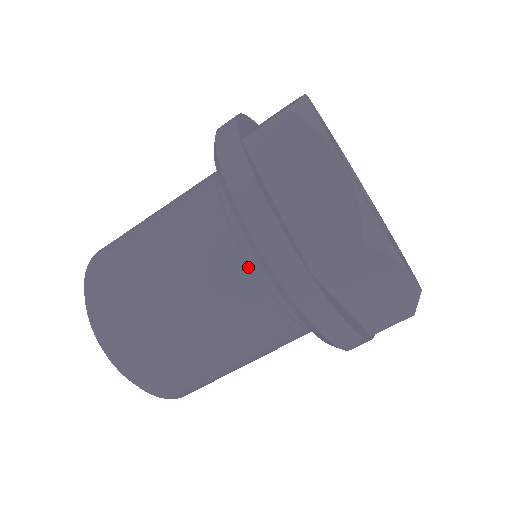
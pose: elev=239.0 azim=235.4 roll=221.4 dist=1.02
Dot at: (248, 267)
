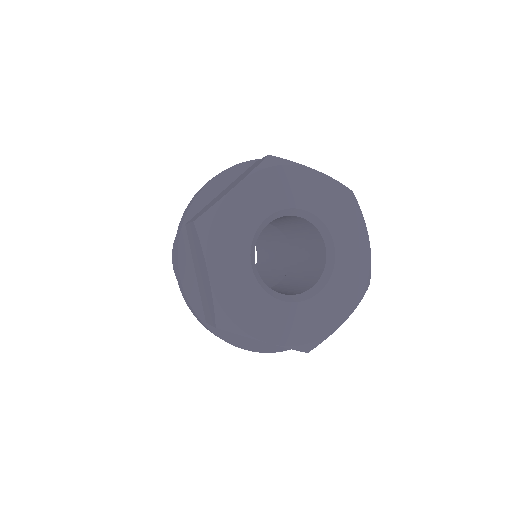
Dot at: occluded
